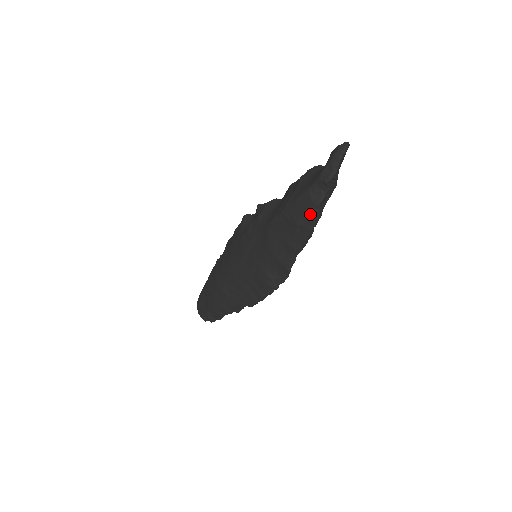
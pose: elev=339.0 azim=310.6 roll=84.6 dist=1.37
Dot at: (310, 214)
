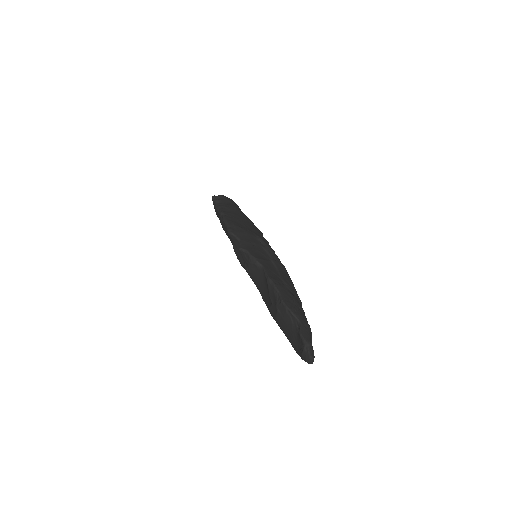
Dot at: occluded
